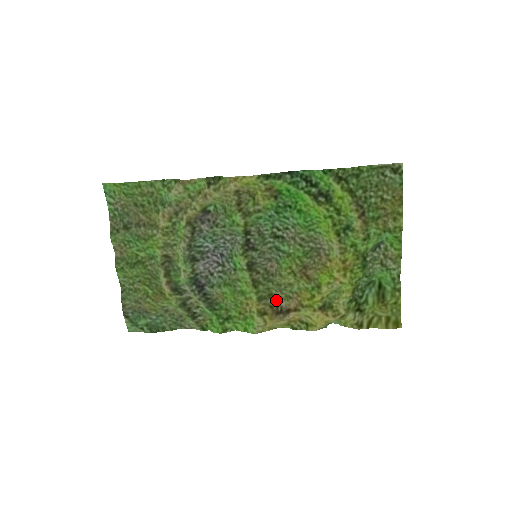
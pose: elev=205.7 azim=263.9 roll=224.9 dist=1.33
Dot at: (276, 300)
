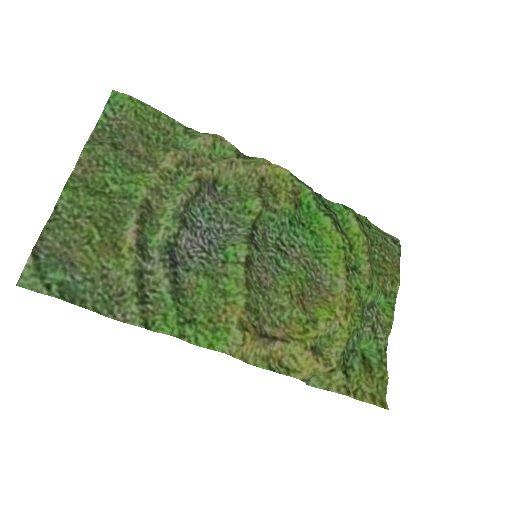
Dot at: (260, 321)
